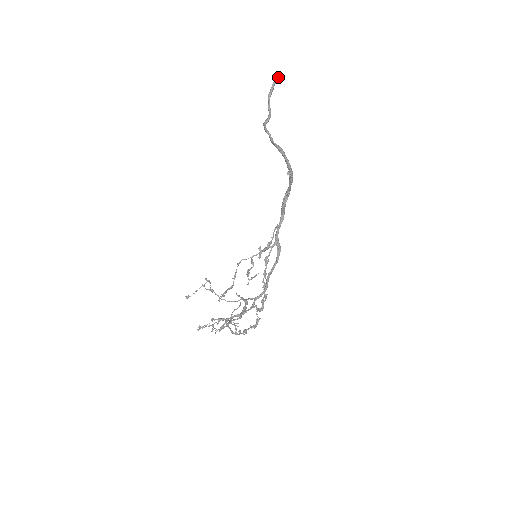
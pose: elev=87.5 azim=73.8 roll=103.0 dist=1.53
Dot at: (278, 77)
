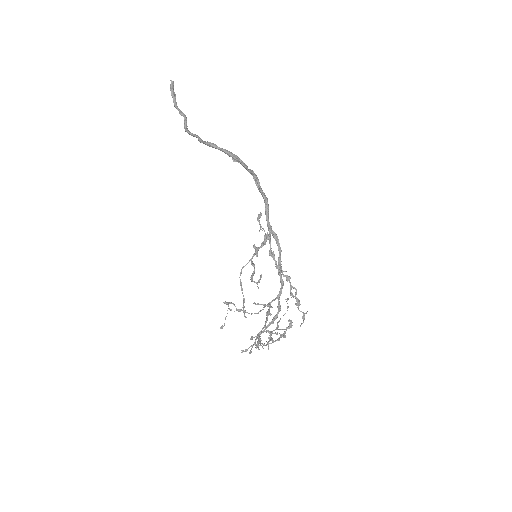
Dot at: (171, 81)
